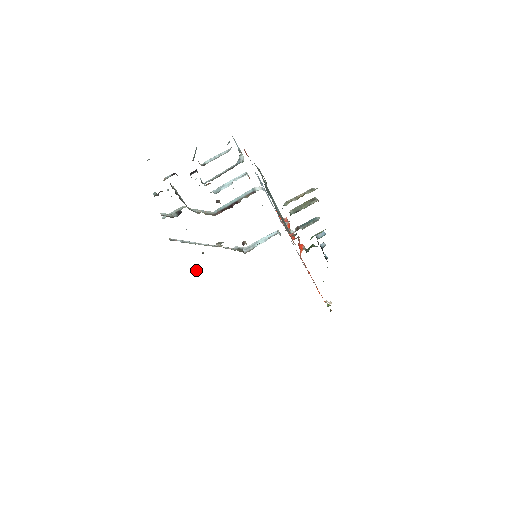
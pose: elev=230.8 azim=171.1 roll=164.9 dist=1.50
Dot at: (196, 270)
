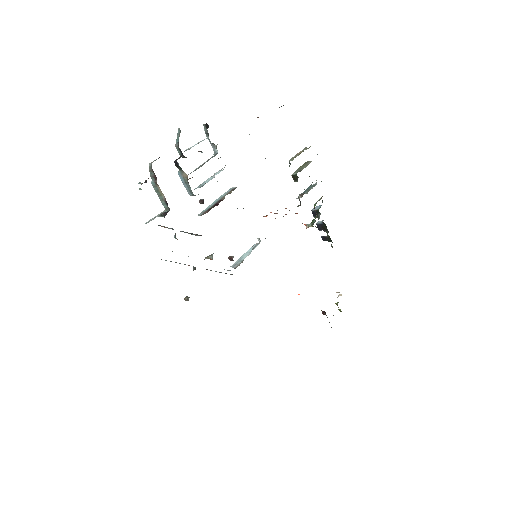
Dot at: (188, 297)
